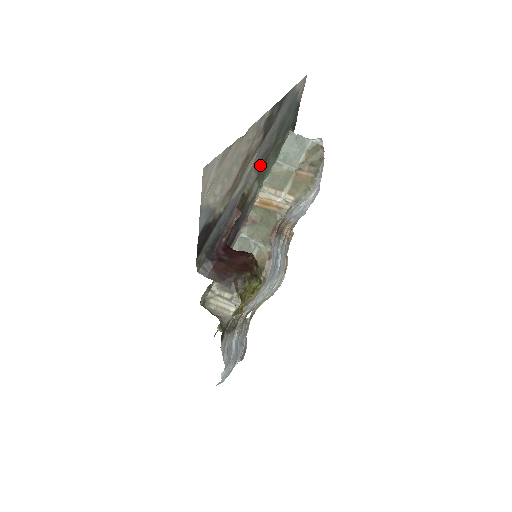
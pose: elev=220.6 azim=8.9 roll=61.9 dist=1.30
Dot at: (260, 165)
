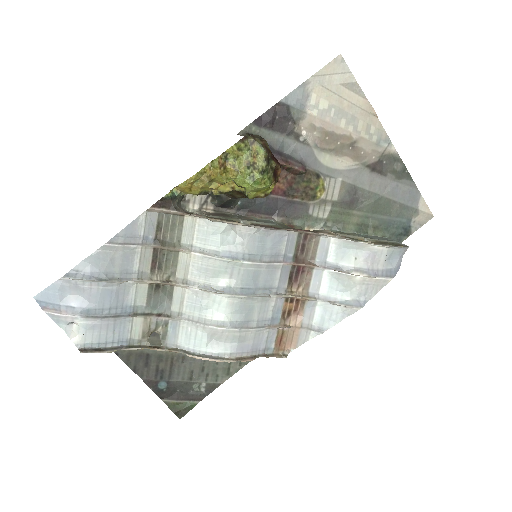
Dot at: (348, 193)
